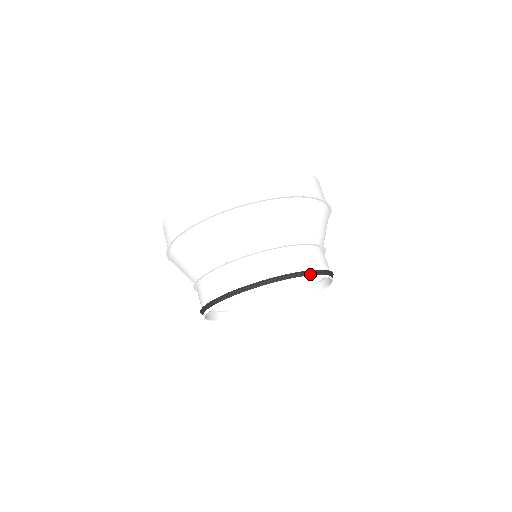
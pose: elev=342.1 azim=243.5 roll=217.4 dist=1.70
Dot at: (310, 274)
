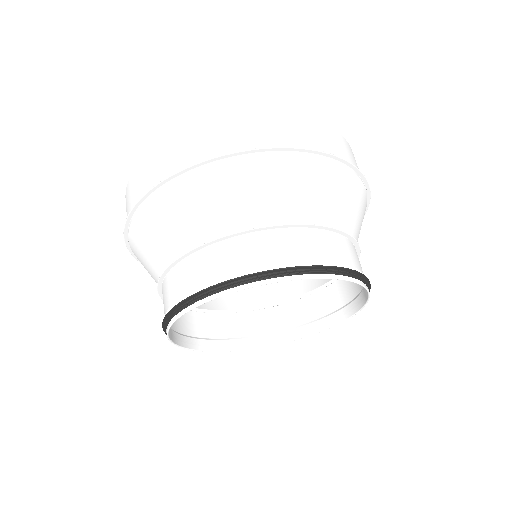
Dot at: (317, 272)
